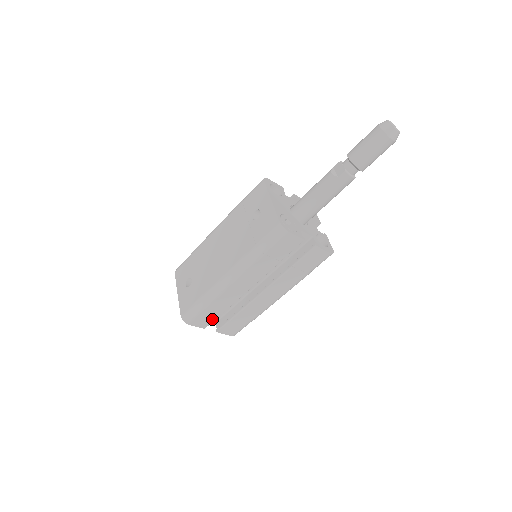
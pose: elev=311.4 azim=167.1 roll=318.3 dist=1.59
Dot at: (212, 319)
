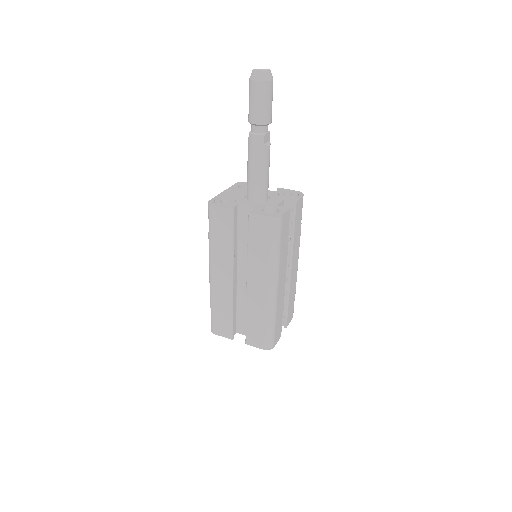
Dot at: (229, 326)
